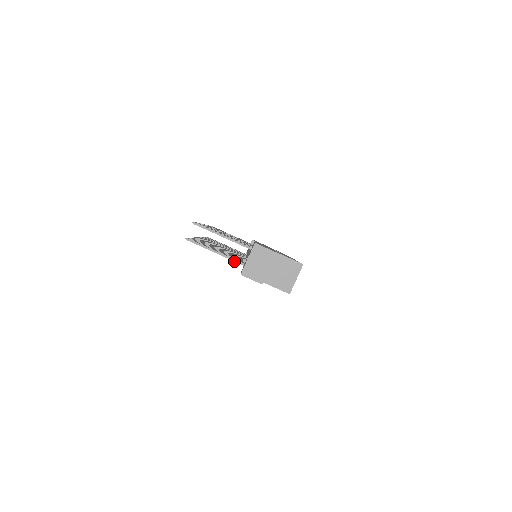
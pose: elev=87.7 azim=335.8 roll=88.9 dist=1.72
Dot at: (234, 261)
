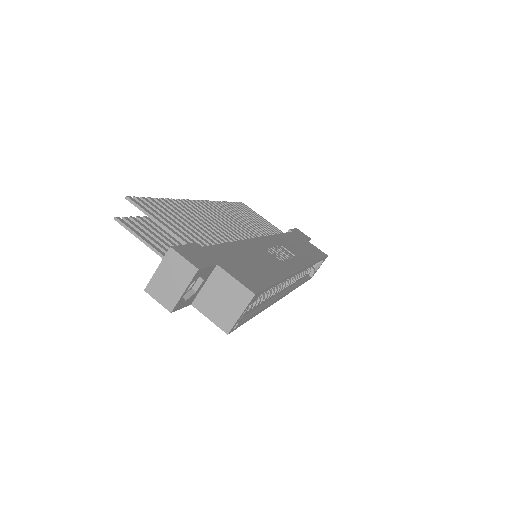
Dot at: occluded
